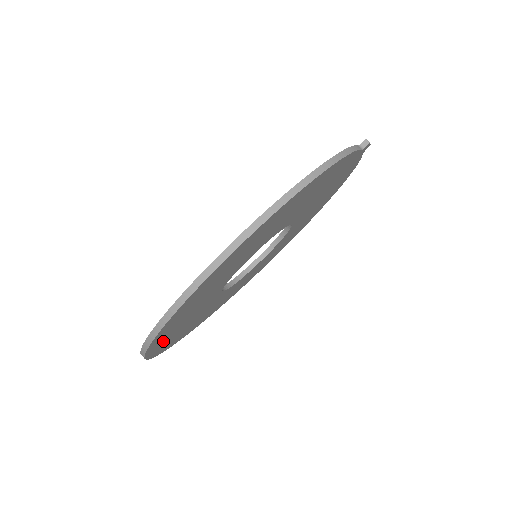
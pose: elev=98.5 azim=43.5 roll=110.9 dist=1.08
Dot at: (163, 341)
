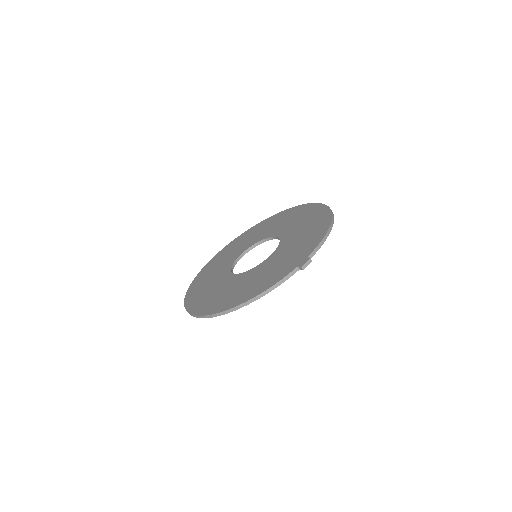
Dot at: occluded
